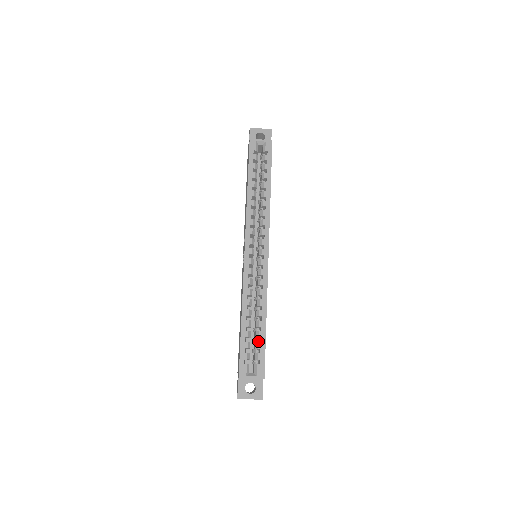
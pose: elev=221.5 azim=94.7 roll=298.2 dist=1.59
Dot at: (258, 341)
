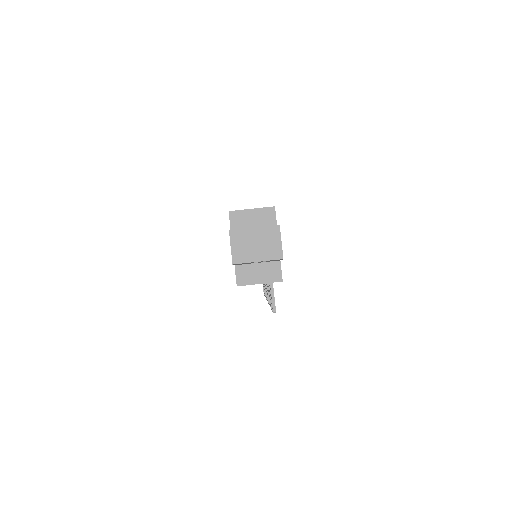
Dot at: occluded
